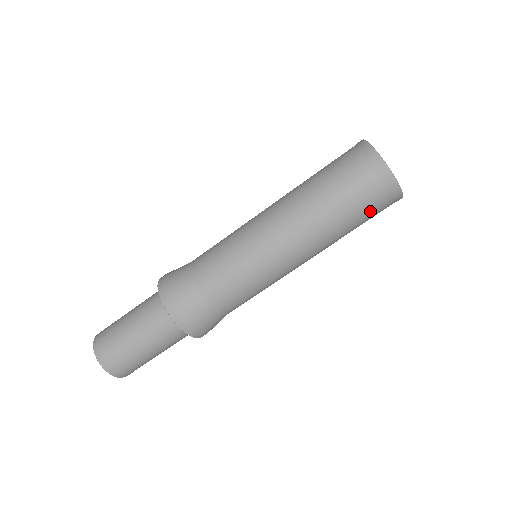
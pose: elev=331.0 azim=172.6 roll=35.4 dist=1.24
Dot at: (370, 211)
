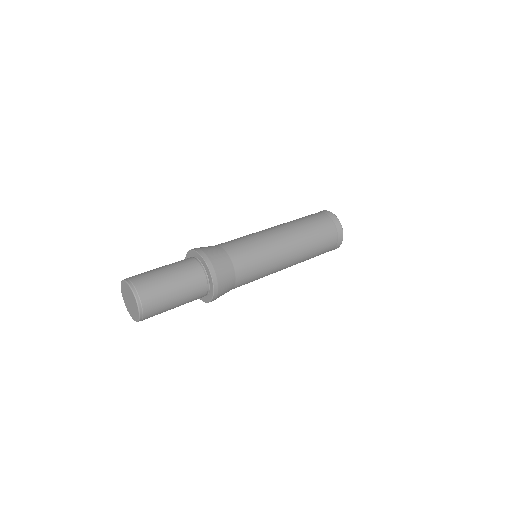
Dot at: (326, 250)
